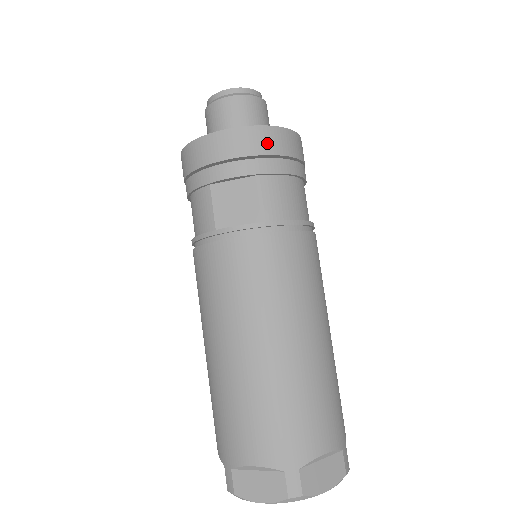
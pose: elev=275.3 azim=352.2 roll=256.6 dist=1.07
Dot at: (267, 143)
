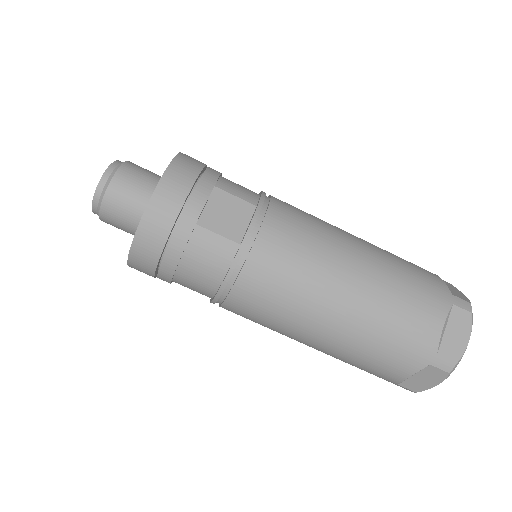
Dot at: (192, 163)
